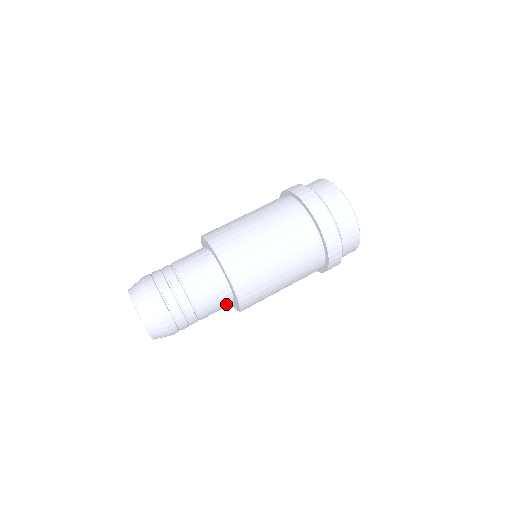
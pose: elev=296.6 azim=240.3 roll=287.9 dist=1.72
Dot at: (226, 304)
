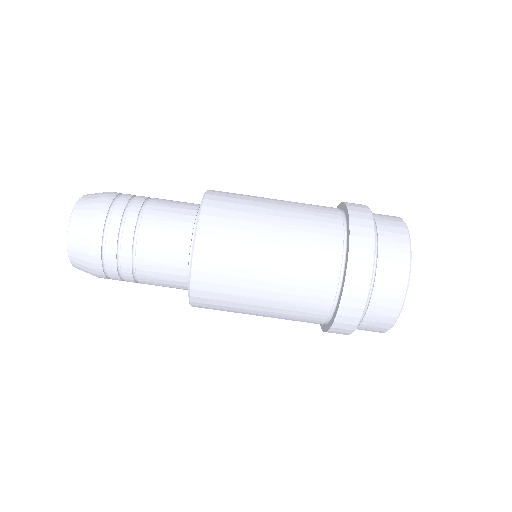
Dot at: occluded
